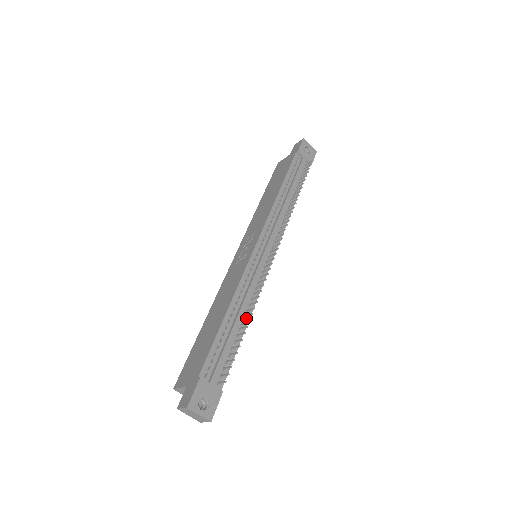
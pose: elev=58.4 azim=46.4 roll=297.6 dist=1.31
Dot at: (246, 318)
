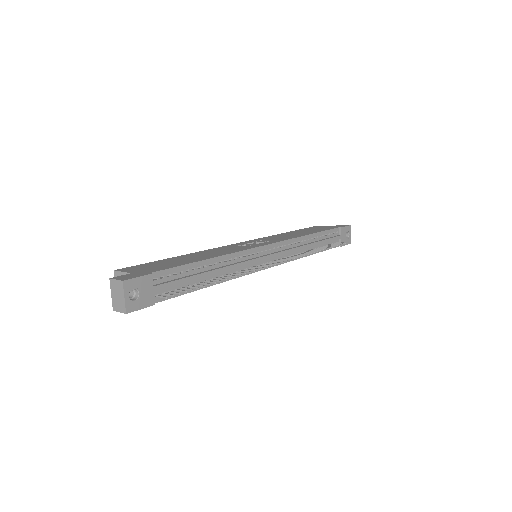
Dot at: occluded
